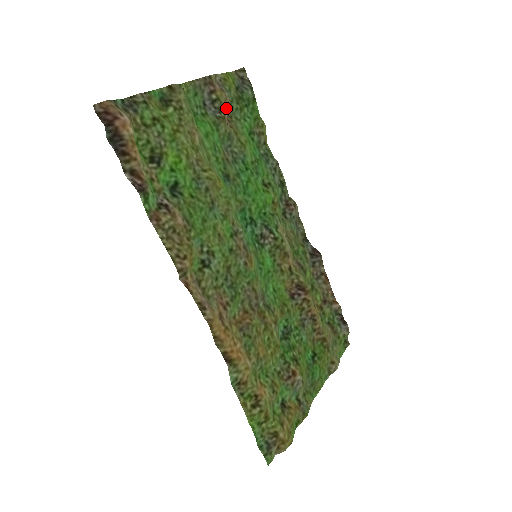
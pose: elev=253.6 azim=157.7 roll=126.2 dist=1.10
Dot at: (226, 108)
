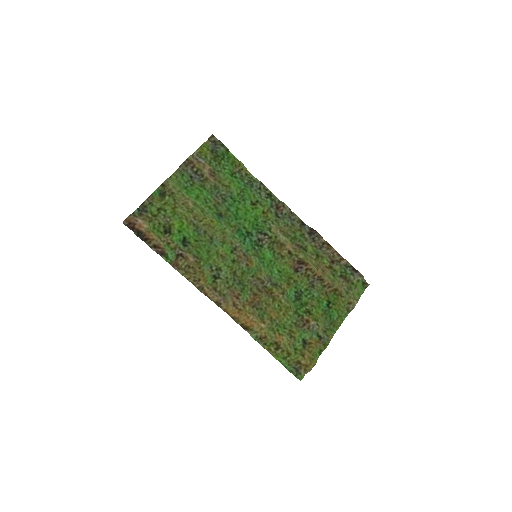
Dot at: (206, 171)
